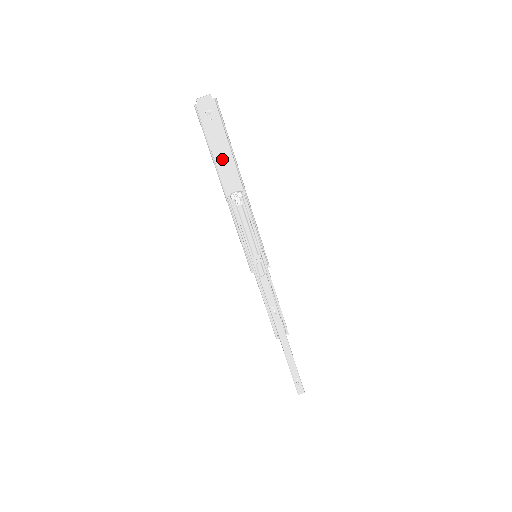
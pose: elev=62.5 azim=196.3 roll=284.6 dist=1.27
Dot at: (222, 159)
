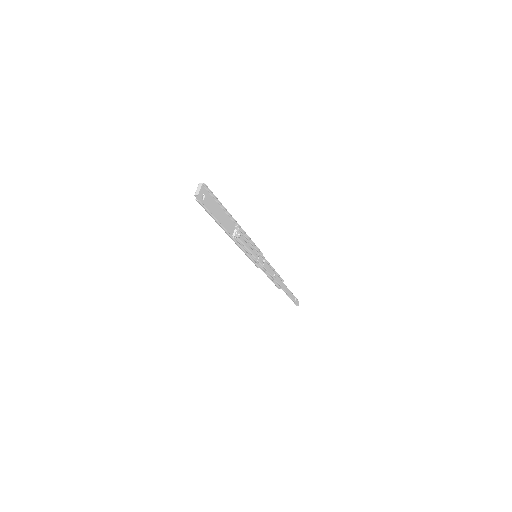
Dot at: (220, 218)
